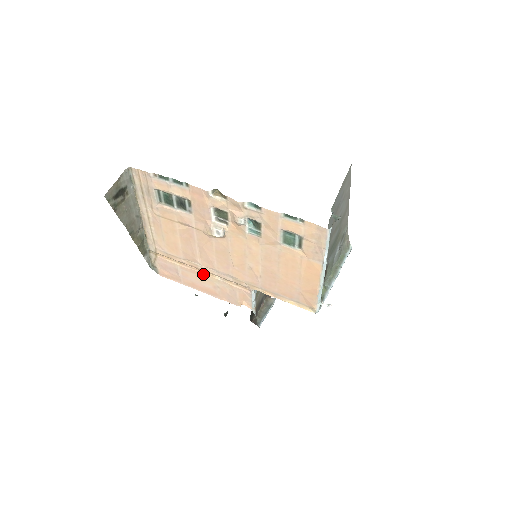
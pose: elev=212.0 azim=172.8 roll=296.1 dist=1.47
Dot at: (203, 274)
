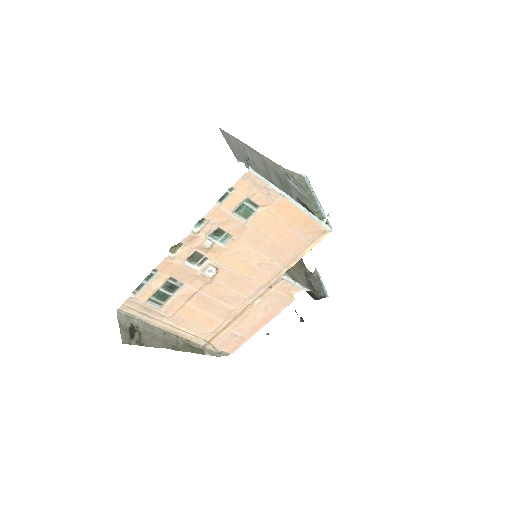
Dot at: (247, 312)
